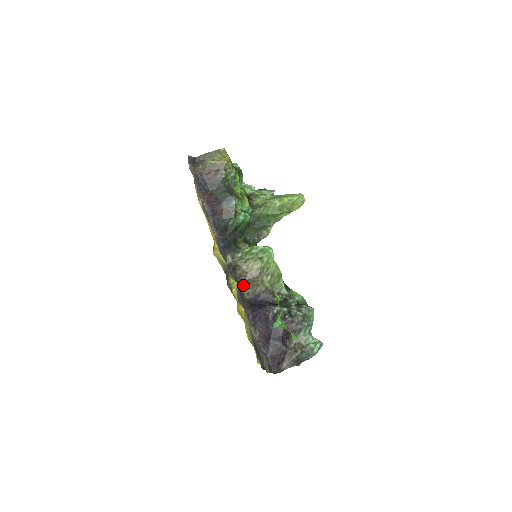
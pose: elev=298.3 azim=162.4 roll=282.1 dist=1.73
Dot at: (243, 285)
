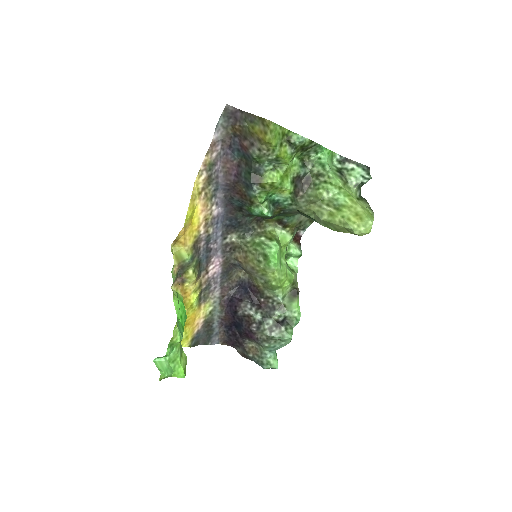
Dot at: (238, 267)
